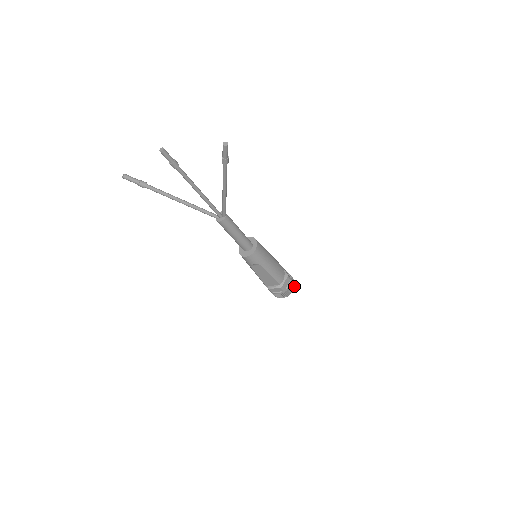
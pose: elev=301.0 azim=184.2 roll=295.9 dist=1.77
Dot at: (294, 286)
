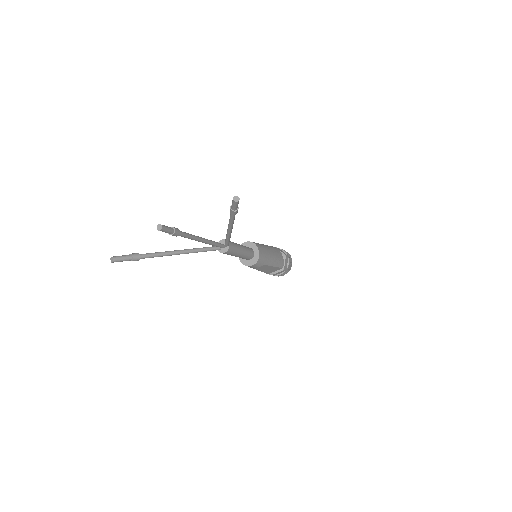
Dot at: (291, 260)
